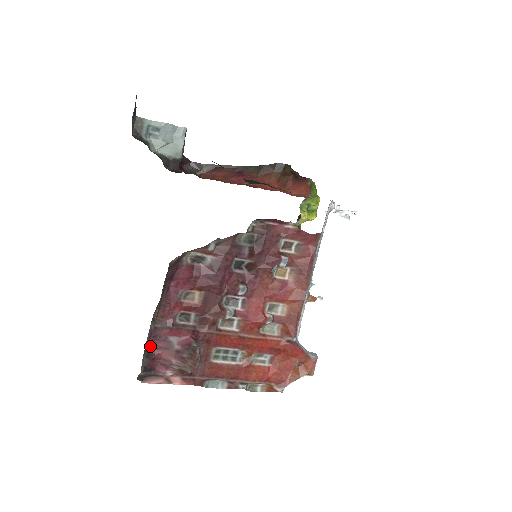
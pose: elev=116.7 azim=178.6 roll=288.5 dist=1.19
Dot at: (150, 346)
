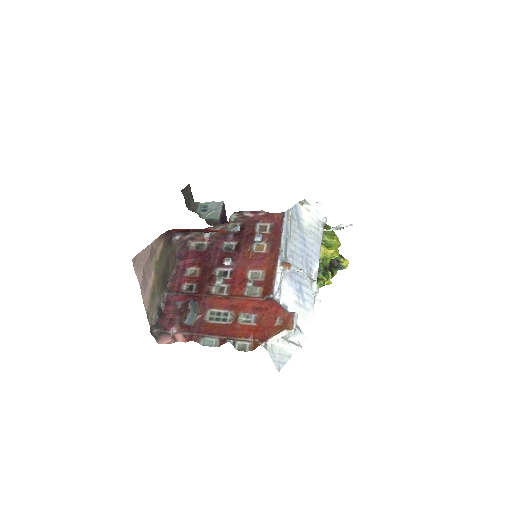
Dot at: (164, 311)
